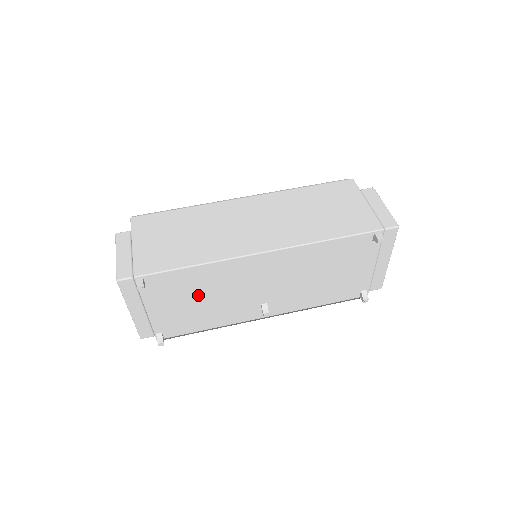
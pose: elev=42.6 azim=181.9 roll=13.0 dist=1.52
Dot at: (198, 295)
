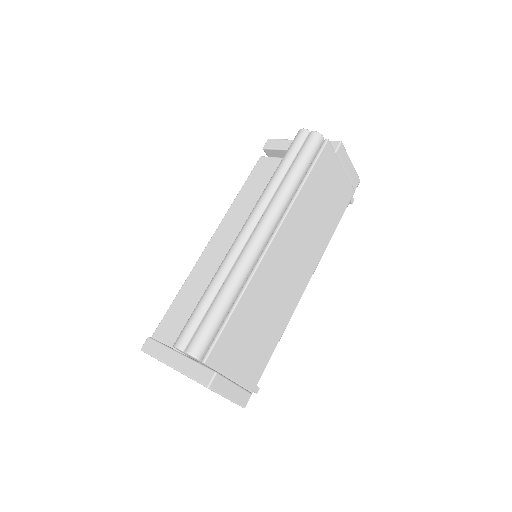
Dot at: occluded
